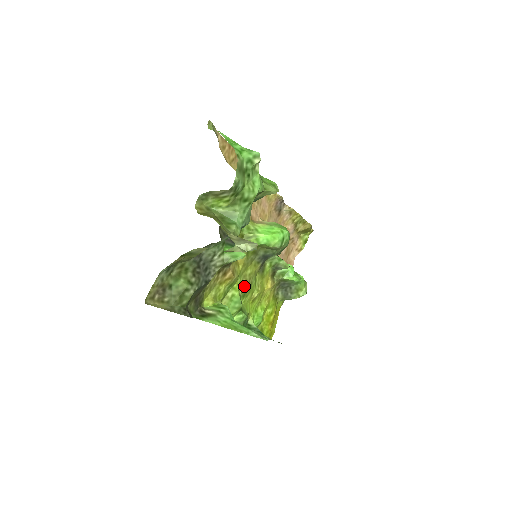
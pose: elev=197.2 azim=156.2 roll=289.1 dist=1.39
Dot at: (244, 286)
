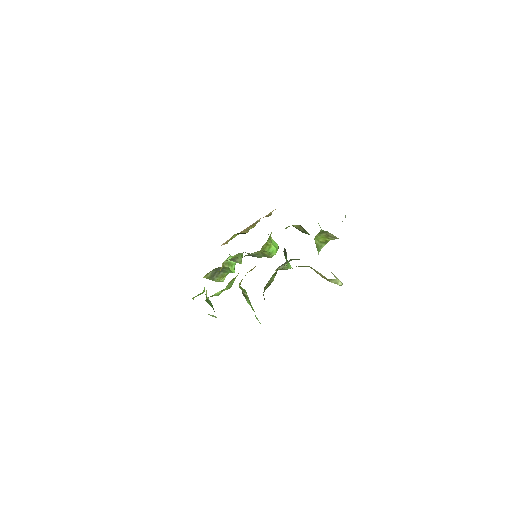
Dot at: occluded
